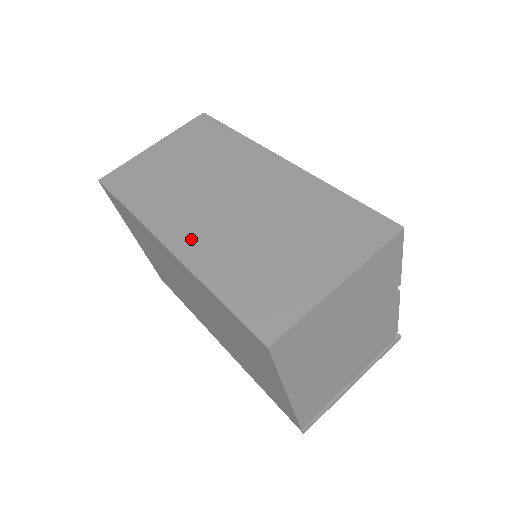
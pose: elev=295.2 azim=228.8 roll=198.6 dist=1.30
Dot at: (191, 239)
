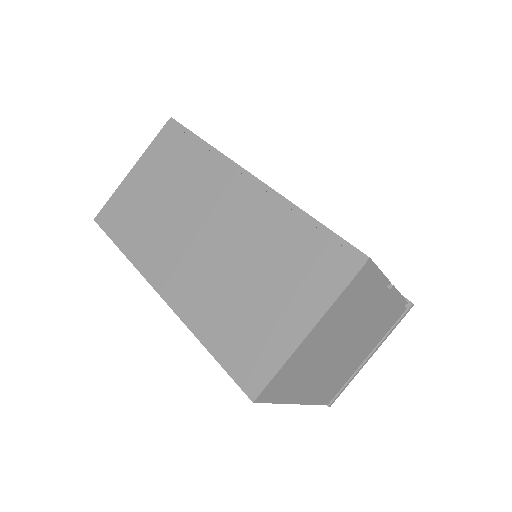
Dot at: (179, 285)
